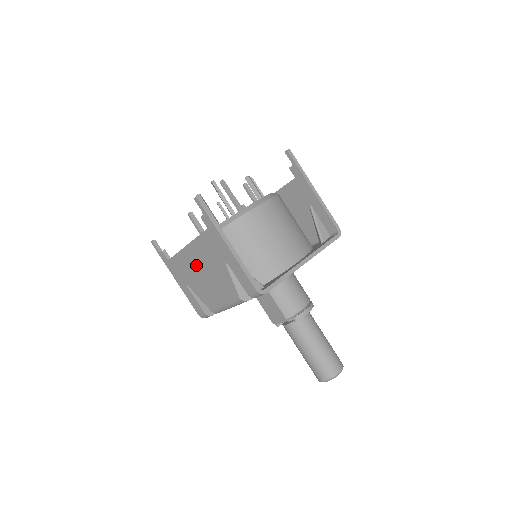
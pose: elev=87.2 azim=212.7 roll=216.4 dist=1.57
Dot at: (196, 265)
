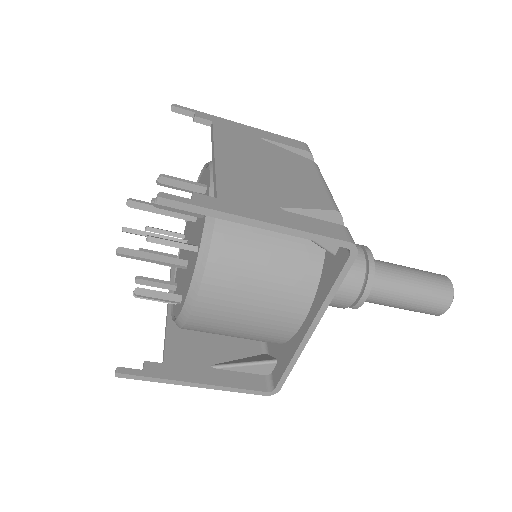
Dot at: occluded
